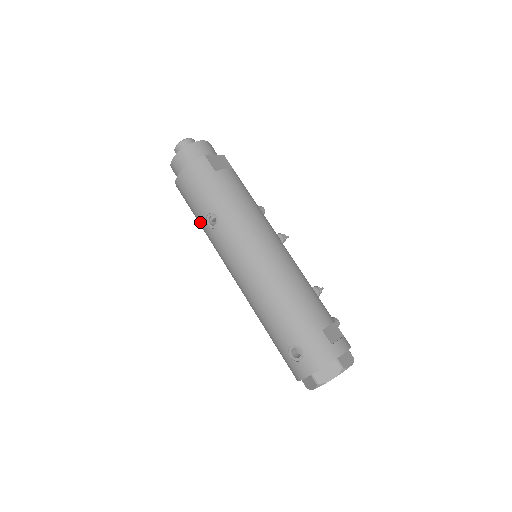
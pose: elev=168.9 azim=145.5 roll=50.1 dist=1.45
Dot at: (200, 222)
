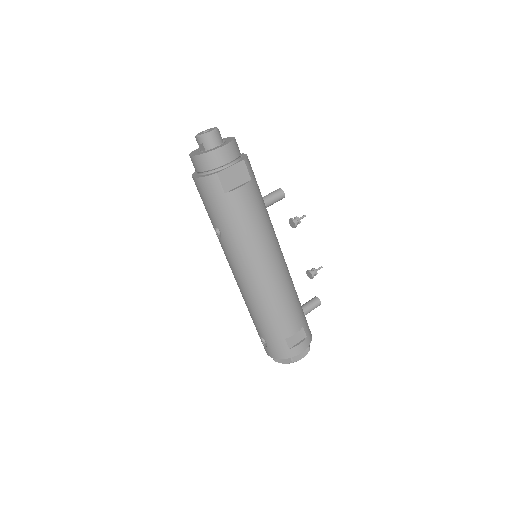
Dot at: occluded
